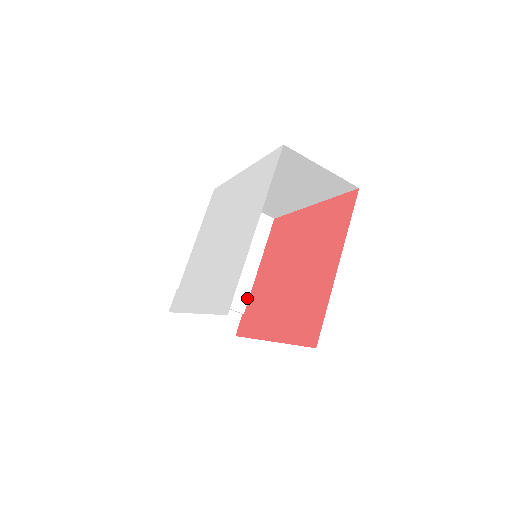
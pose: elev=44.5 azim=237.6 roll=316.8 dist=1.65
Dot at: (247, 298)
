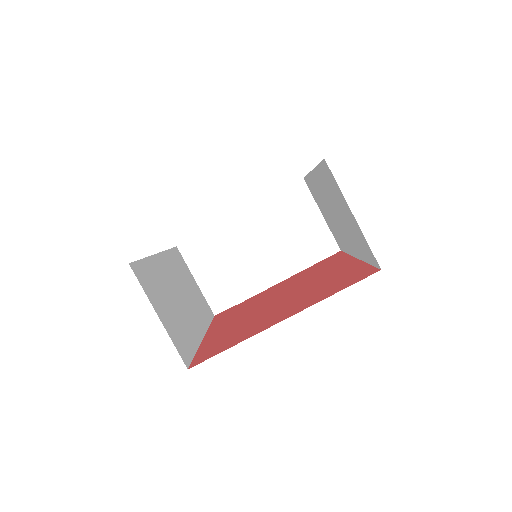
Dot at: (251, 295)
